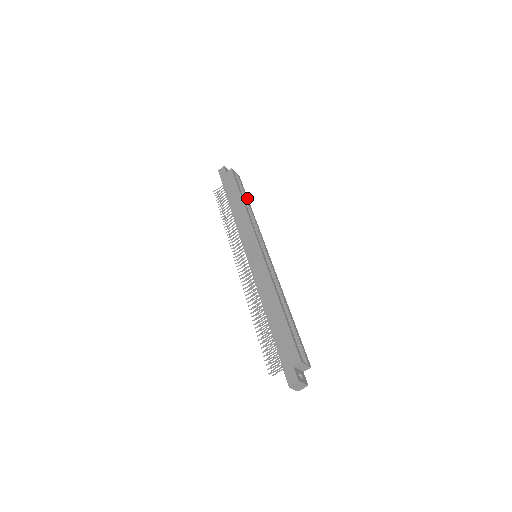
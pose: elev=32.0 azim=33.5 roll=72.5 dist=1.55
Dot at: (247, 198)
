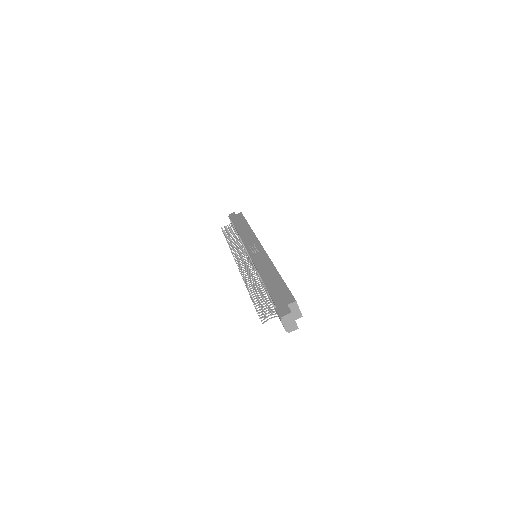
Dot at: occluded
